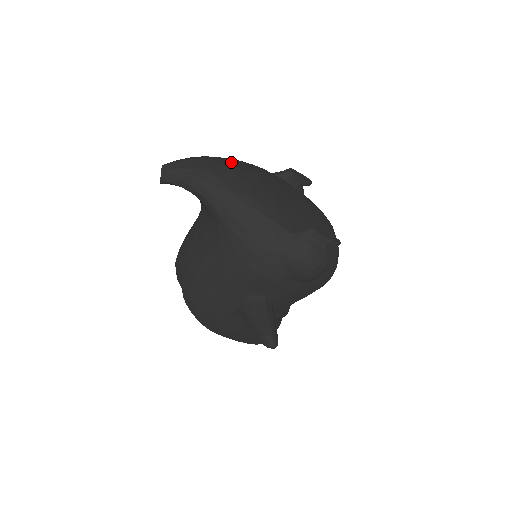
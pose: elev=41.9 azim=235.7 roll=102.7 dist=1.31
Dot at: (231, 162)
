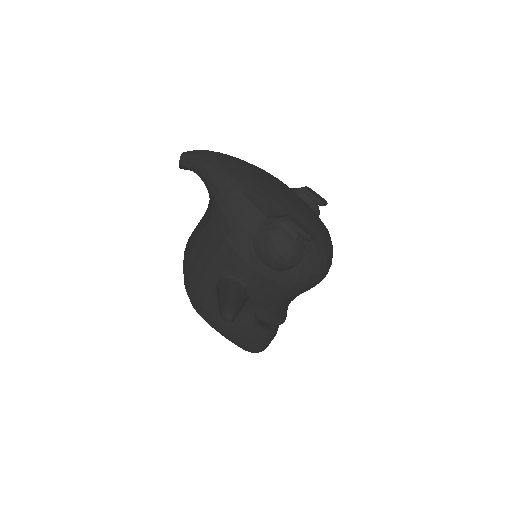
Dot at: (241, 160)
